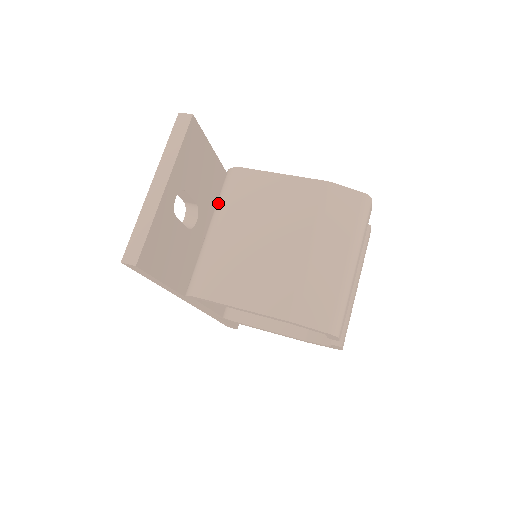
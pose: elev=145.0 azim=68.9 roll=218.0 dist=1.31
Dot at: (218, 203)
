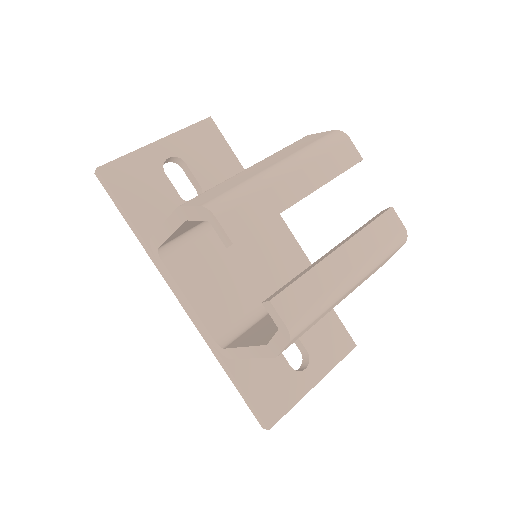
Dot at: occluded
